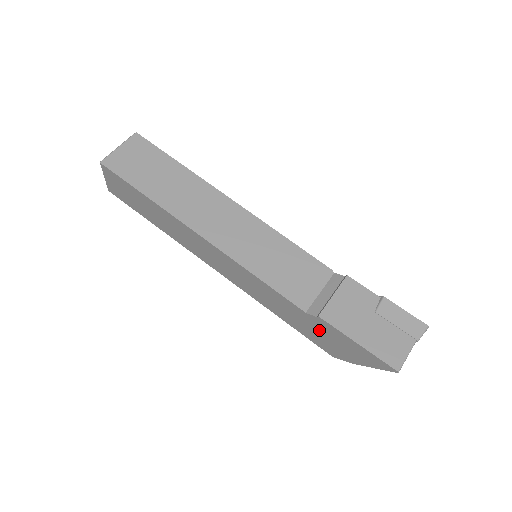
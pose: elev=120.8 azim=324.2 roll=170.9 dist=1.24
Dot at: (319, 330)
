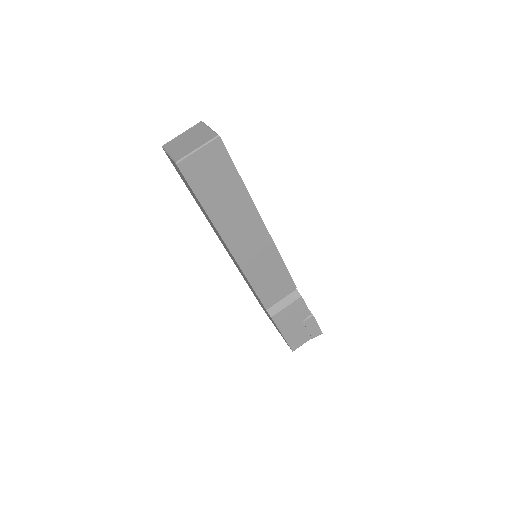
Dot at: occluded
